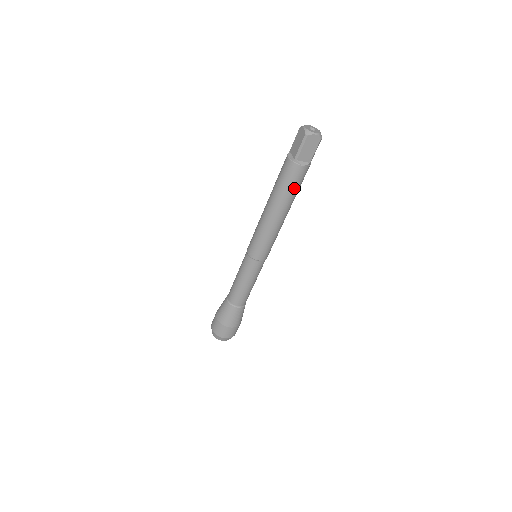
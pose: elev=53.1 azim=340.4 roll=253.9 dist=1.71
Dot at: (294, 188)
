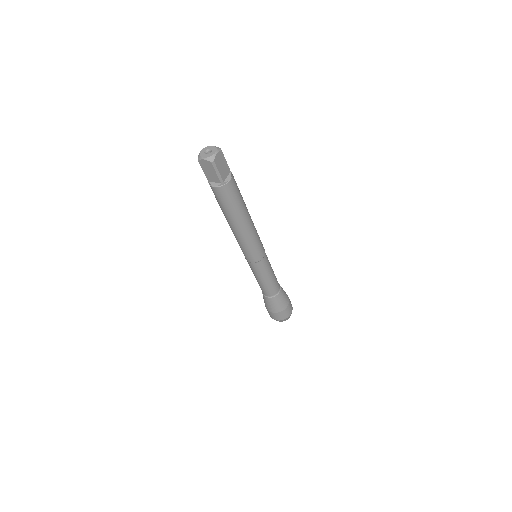
Dot at: (224, 205)
